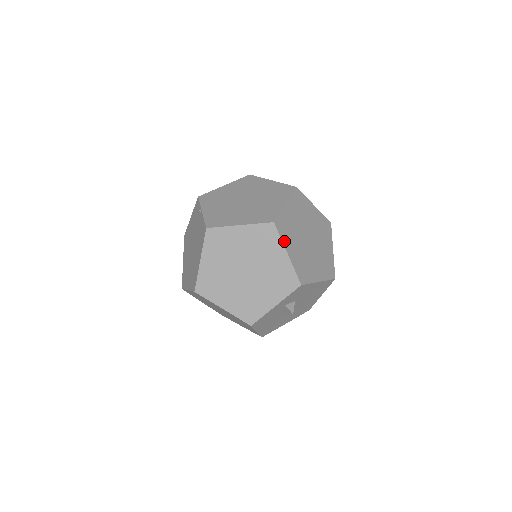
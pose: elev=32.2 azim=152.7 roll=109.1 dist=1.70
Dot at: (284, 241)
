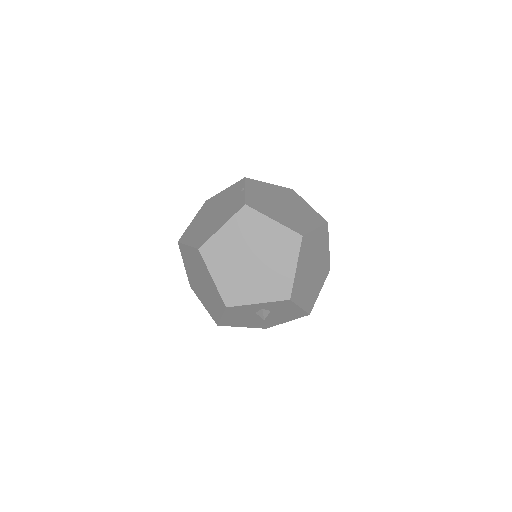
Dot at: (300, 256)
